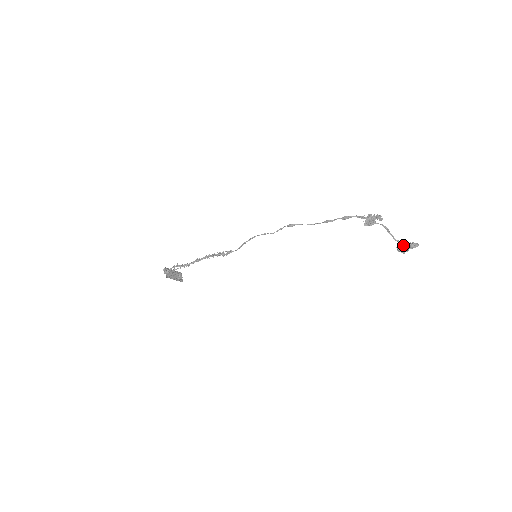
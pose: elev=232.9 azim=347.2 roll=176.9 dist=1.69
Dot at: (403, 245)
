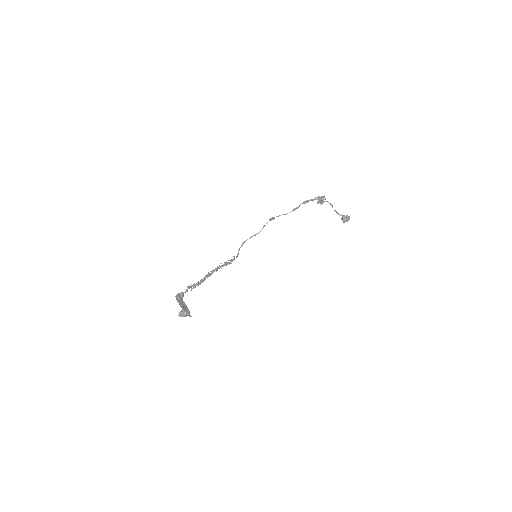
Dot at: occluded
